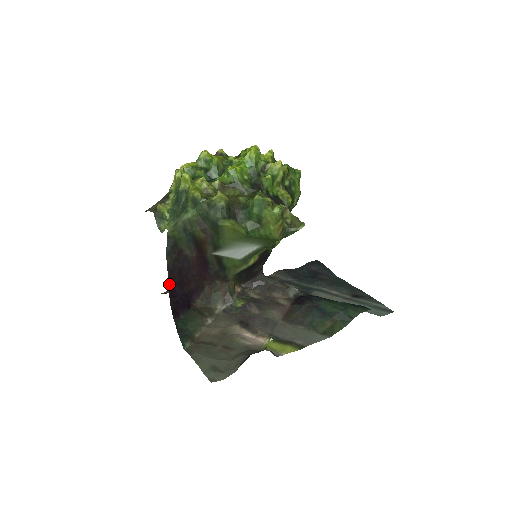
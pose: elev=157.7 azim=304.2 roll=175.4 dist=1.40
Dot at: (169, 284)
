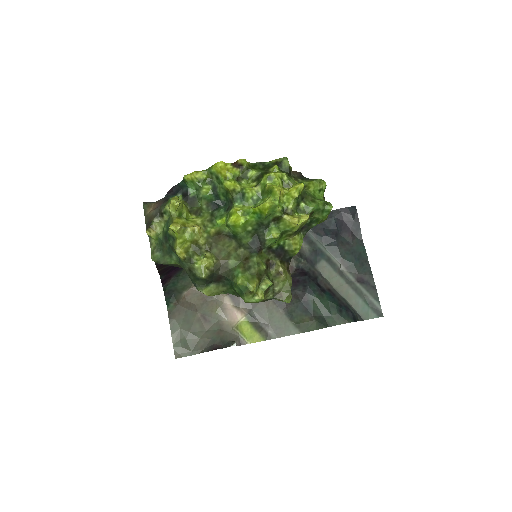
Dot at: (159, 270)
